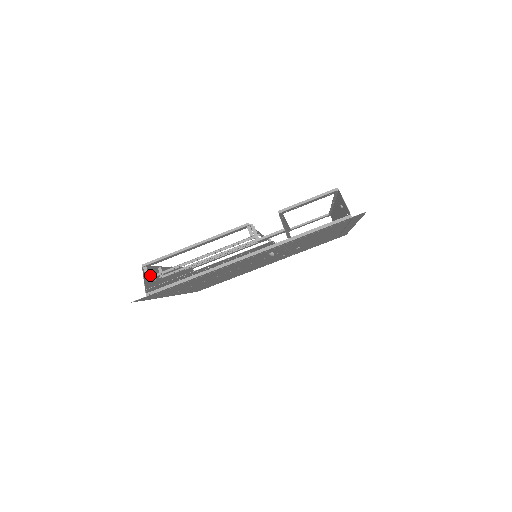
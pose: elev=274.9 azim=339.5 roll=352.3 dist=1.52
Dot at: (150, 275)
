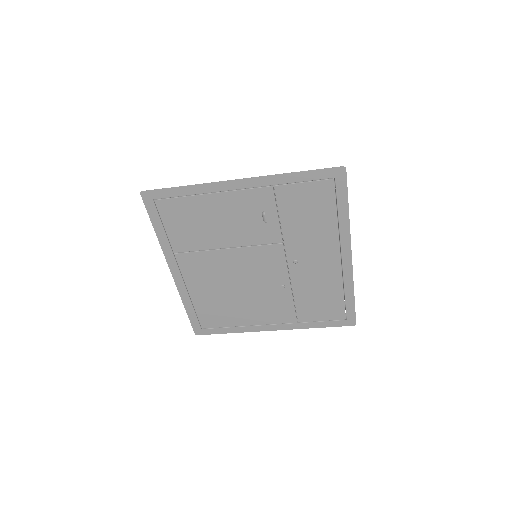
Dot at: occluded
